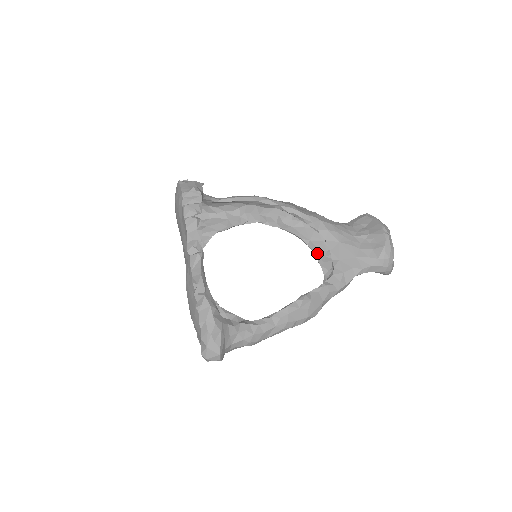
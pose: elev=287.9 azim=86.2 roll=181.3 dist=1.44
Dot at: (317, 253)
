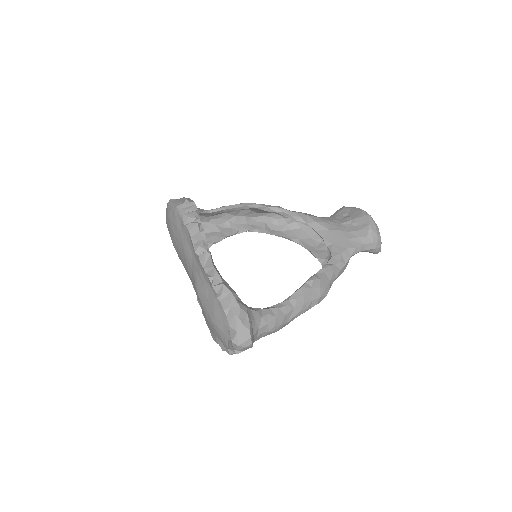
Dot at: (309, 248)
